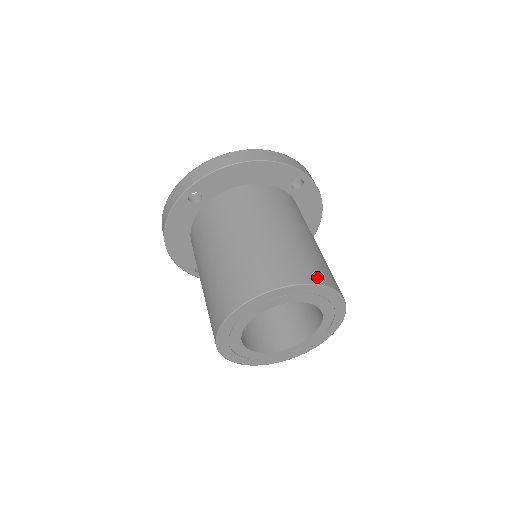
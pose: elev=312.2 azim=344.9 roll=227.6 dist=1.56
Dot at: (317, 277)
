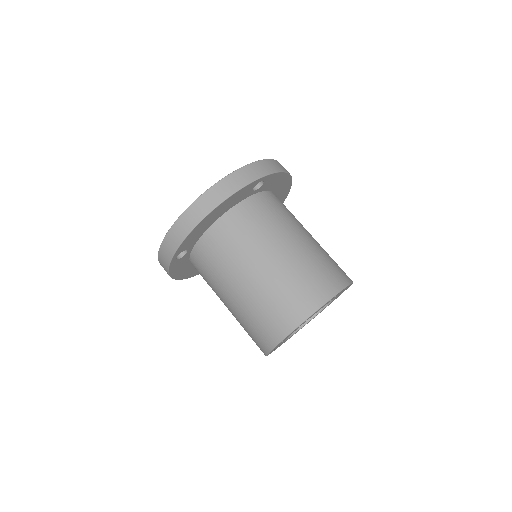
Dot at: (321, 295)
